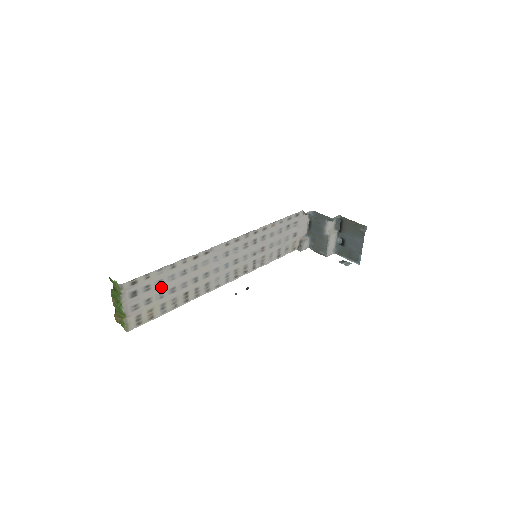
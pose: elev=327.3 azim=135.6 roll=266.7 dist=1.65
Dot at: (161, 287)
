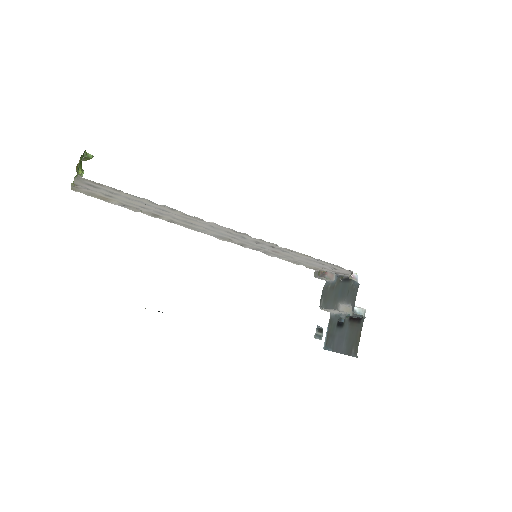
Dot at: (130, 200)
